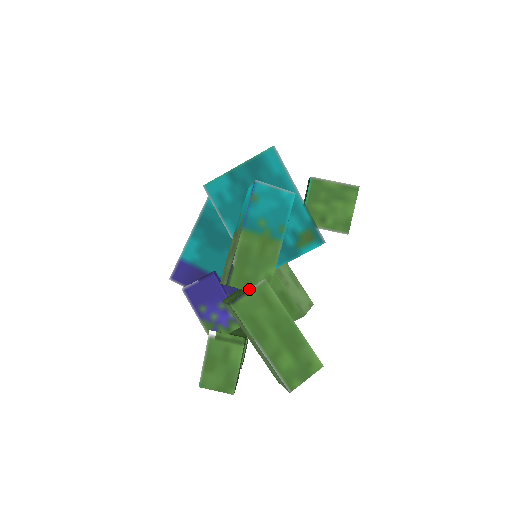
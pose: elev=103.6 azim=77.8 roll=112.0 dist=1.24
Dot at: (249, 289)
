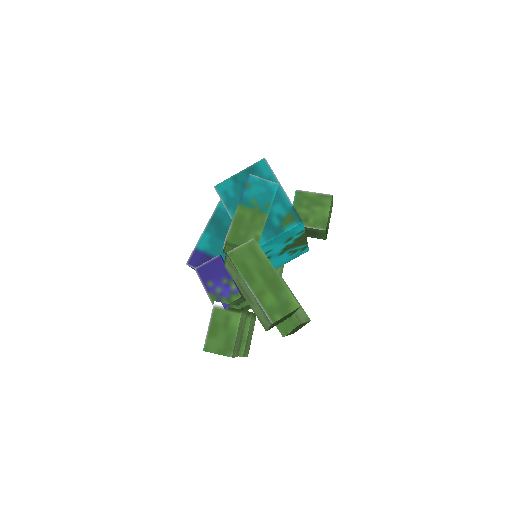
Dot at: (242, 244)
